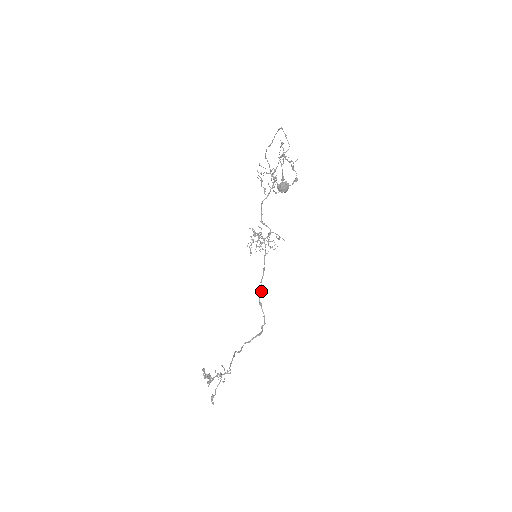
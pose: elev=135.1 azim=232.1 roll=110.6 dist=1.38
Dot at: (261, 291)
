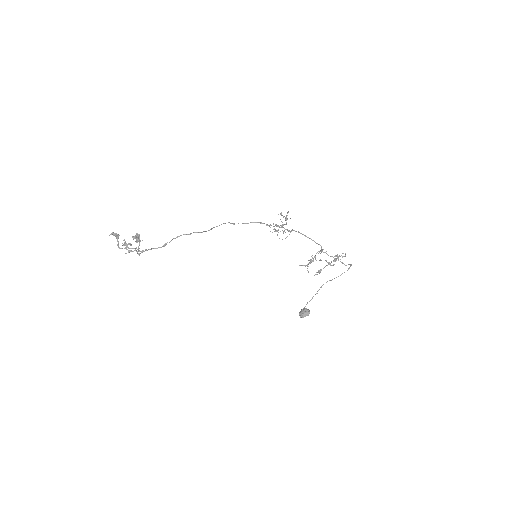
Dot at: occluded
